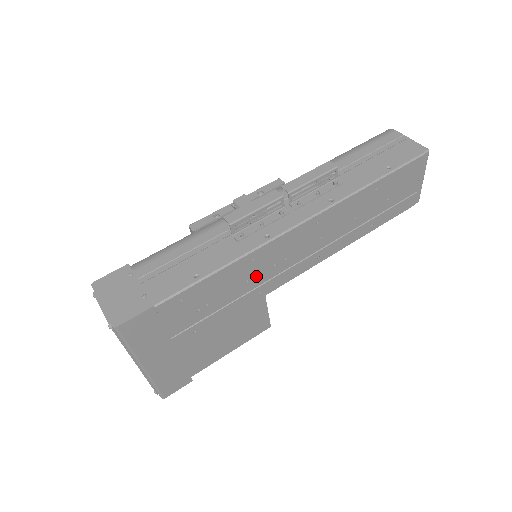
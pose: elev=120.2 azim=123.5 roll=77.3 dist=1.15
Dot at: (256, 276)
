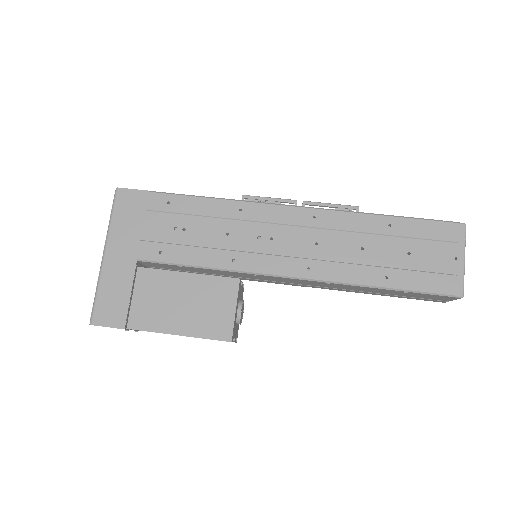
Dot at: (237, 235)
